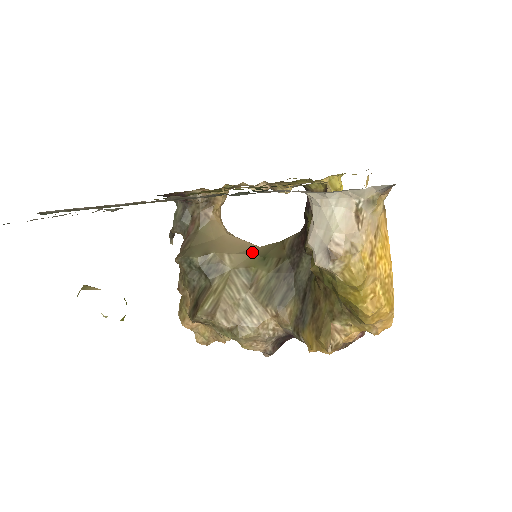
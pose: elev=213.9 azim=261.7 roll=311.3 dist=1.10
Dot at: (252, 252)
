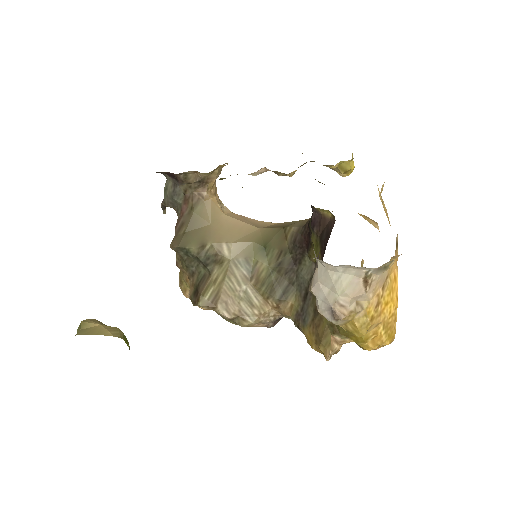
Dot at: (252, 238)
